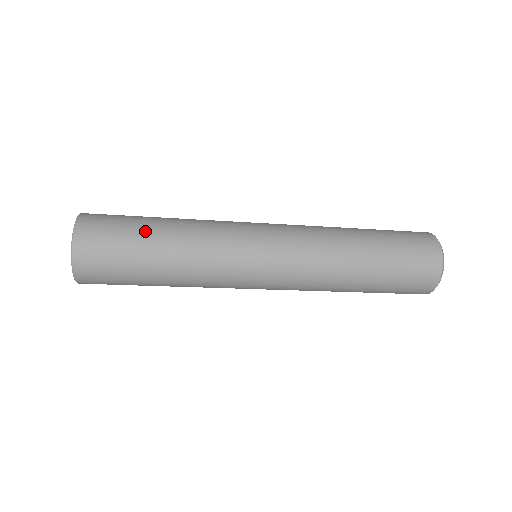
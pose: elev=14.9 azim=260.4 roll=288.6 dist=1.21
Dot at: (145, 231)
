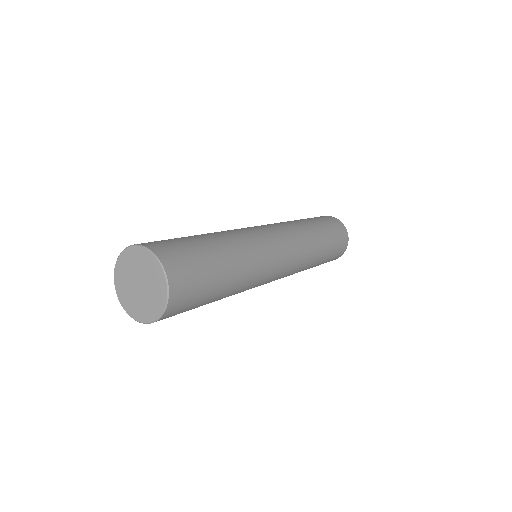
Dot at: (218, 280)
